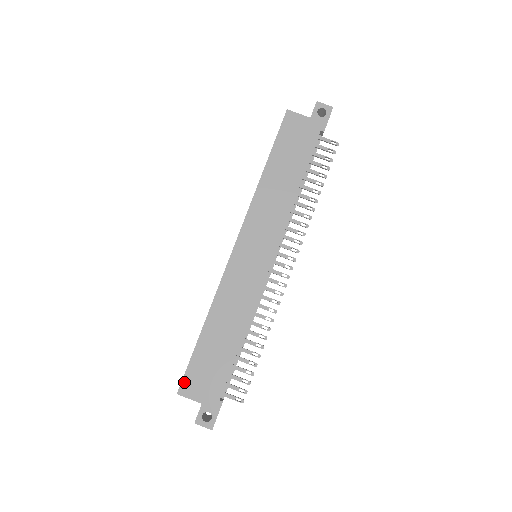
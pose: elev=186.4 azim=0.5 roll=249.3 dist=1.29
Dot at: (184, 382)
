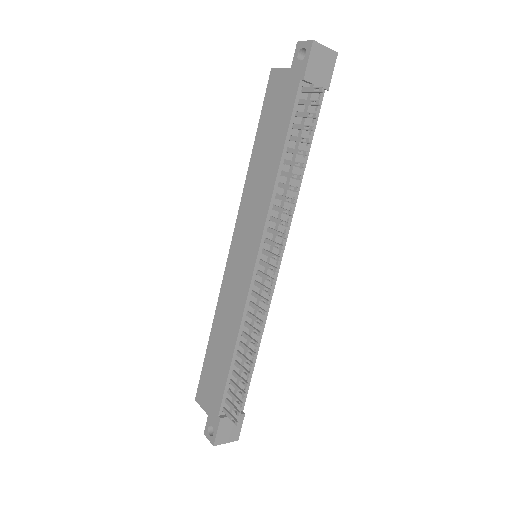
Dot at: (199, 389)
